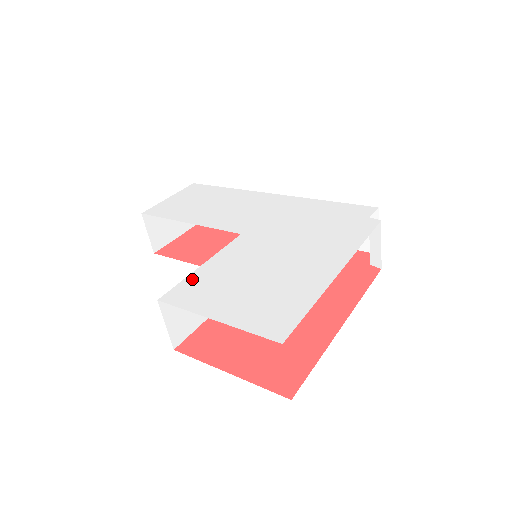
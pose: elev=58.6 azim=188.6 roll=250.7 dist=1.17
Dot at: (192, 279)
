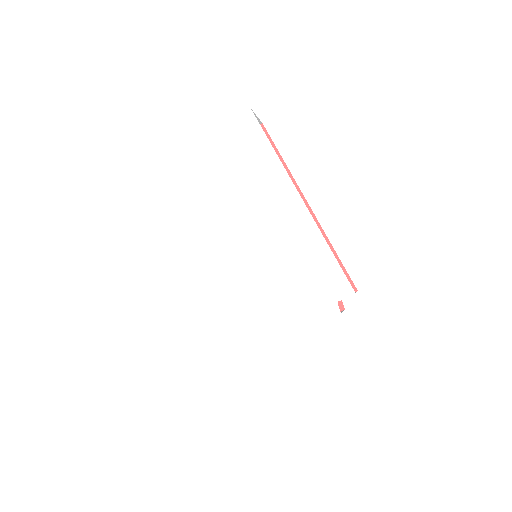
Dot at: (188, 288)
